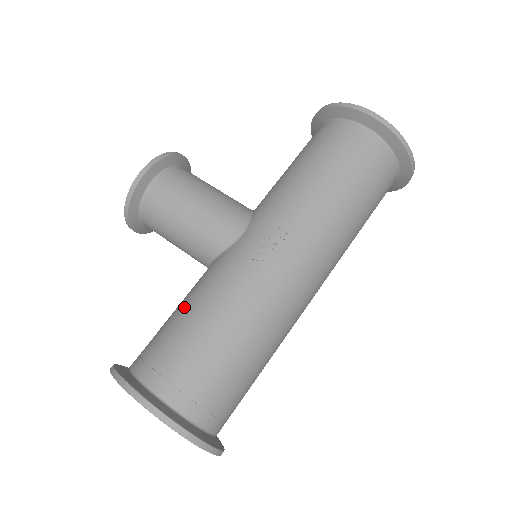
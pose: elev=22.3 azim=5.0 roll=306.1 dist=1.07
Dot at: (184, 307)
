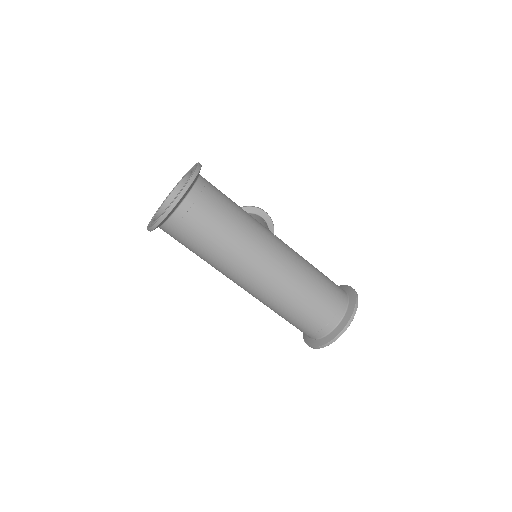
Dot at: occluded
